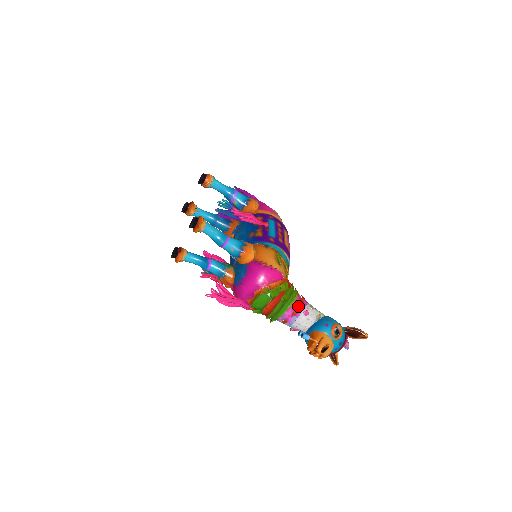
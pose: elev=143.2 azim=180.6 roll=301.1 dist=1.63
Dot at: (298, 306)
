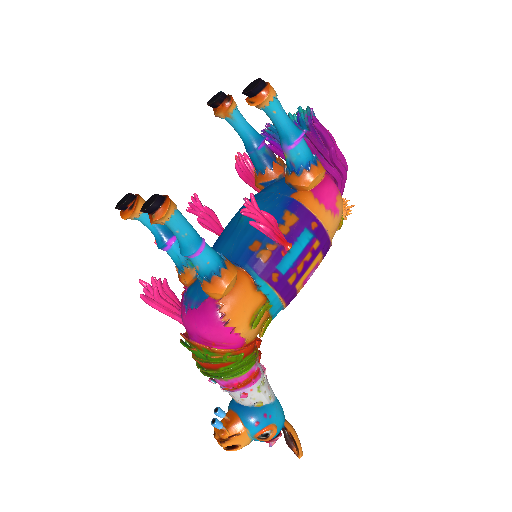
Dot at: (237, 386)
